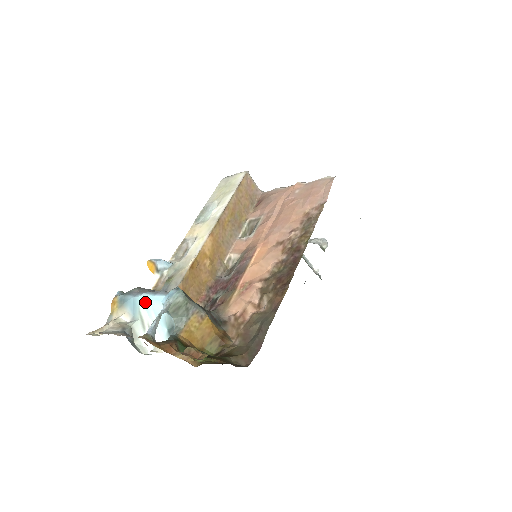
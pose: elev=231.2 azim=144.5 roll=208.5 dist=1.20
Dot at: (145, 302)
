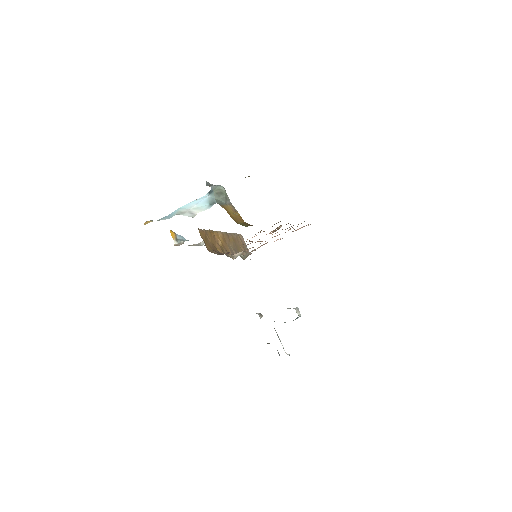
Dot at: (185, 206)
